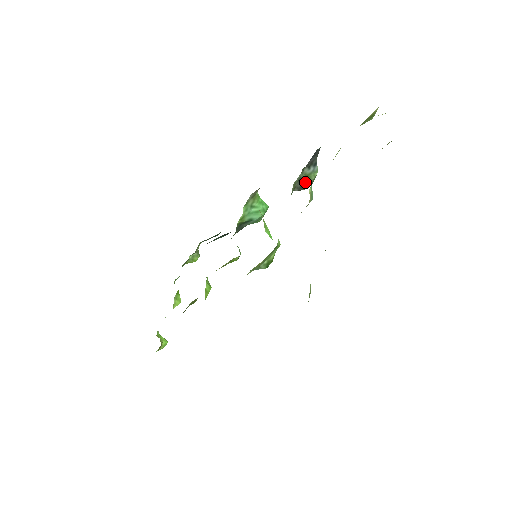
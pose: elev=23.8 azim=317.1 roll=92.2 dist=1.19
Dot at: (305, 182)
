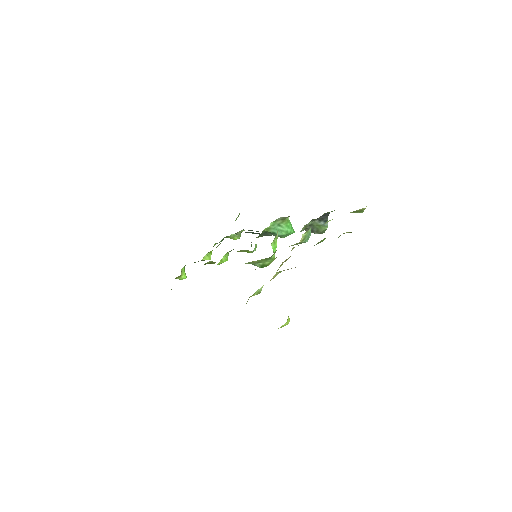
Dot at: (316, 229)
